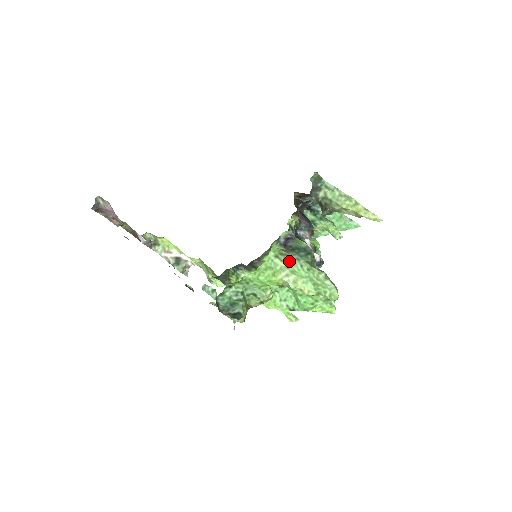
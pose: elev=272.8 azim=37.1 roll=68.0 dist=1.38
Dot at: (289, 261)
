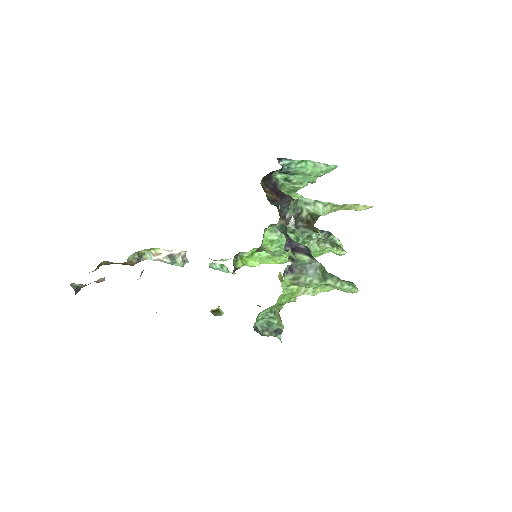
Dot at: (303, 286)
